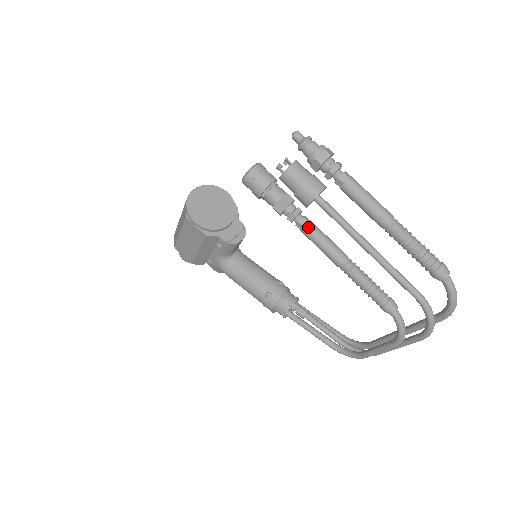
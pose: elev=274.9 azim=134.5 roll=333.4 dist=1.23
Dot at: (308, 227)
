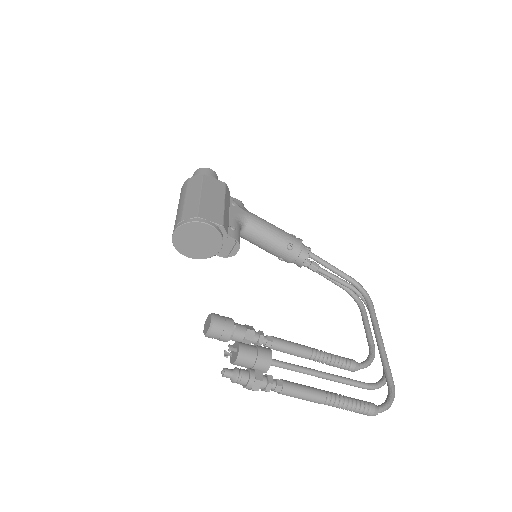
Dot at: occluded
